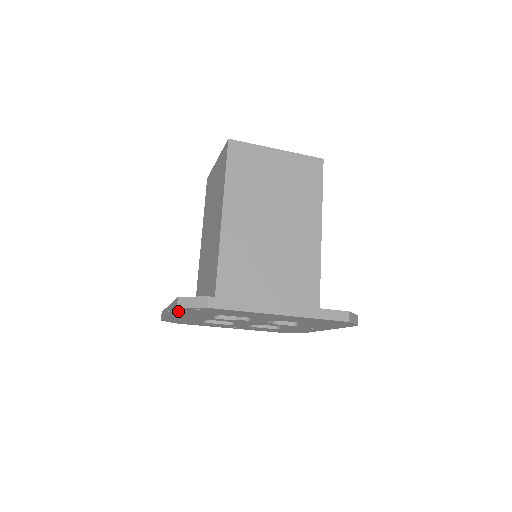
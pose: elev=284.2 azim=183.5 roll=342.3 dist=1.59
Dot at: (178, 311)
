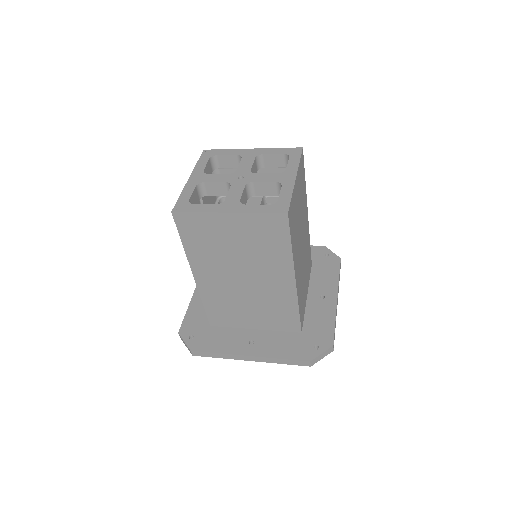
Dot at: occluded
